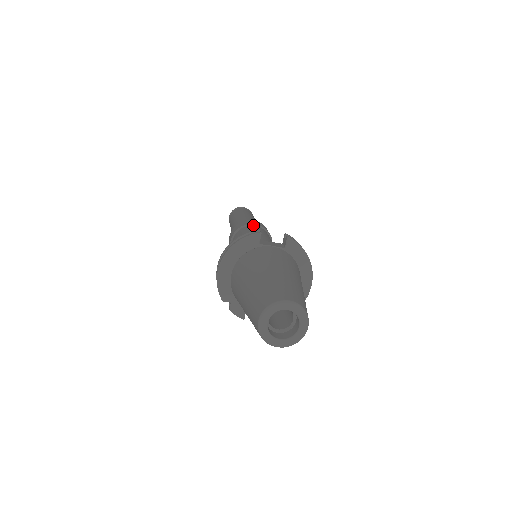
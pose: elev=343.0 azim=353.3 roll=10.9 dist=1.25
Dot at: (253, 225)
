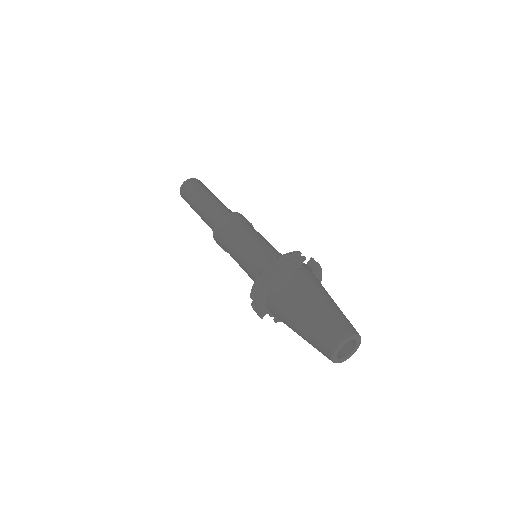
Dot at: (246, 222)
